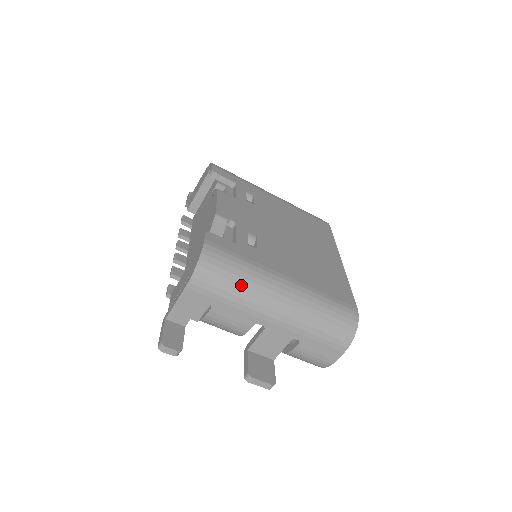
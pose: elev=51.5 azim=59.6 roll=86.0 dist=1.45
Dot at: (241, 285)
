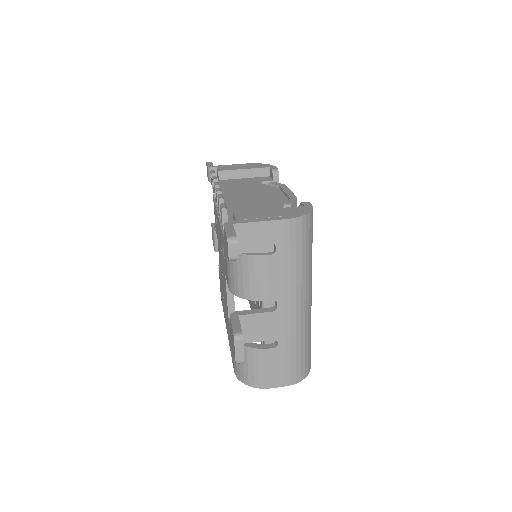
Dot at: (305, 262)
